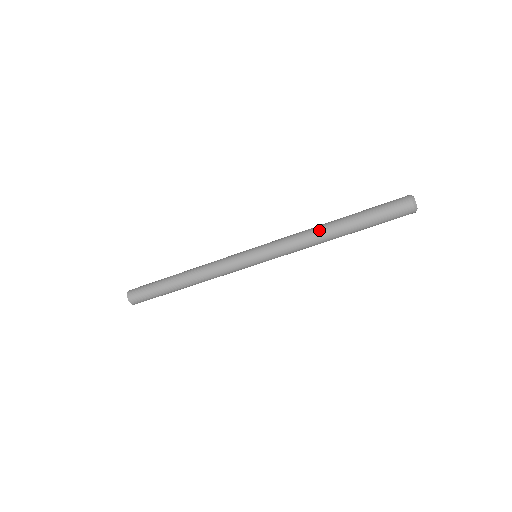
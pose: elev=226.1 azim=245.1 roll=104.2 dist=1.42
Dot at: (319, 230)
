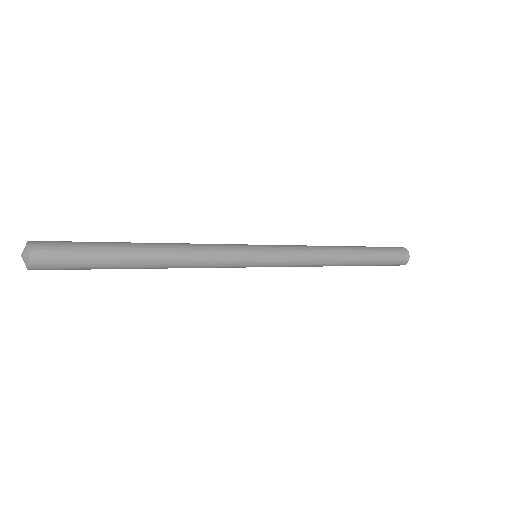
Dot at: (336, 254)
